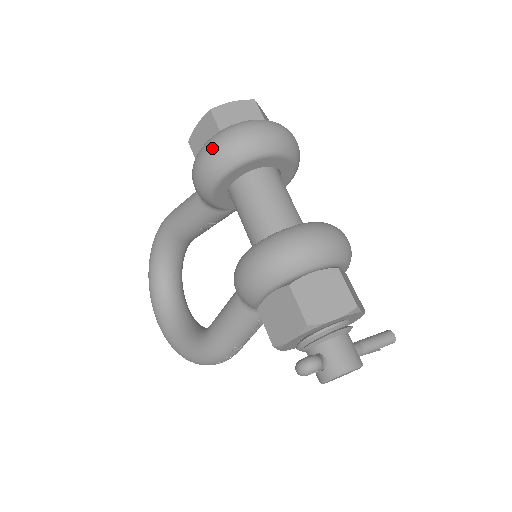
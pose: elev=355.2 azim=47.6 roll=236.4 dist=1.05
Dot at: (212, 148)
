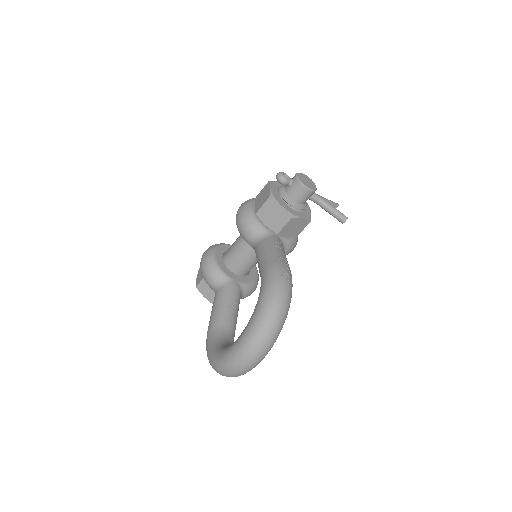
Dot at: occluded
